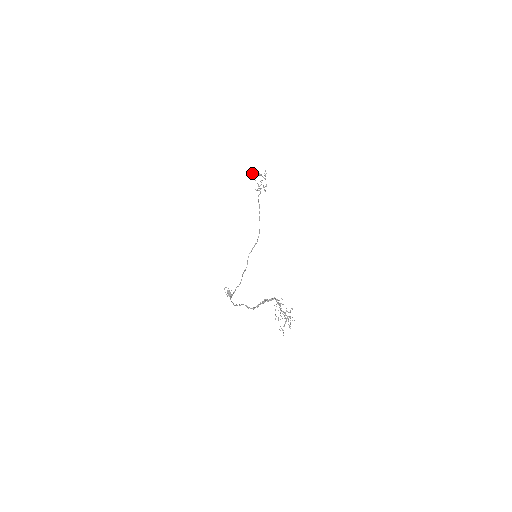
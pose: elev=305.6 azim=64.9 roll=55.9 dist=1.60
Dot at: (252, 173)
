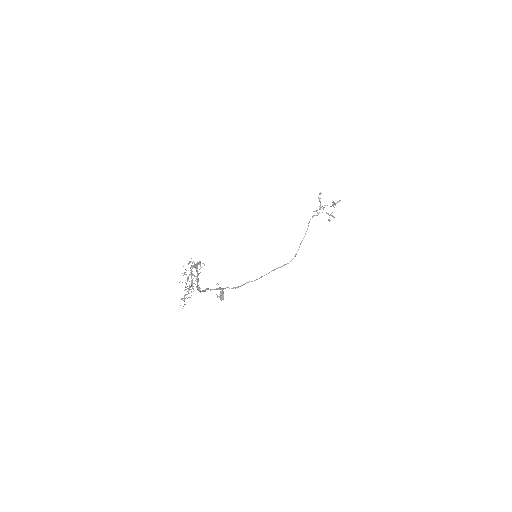
Dot at: (320, 193)
